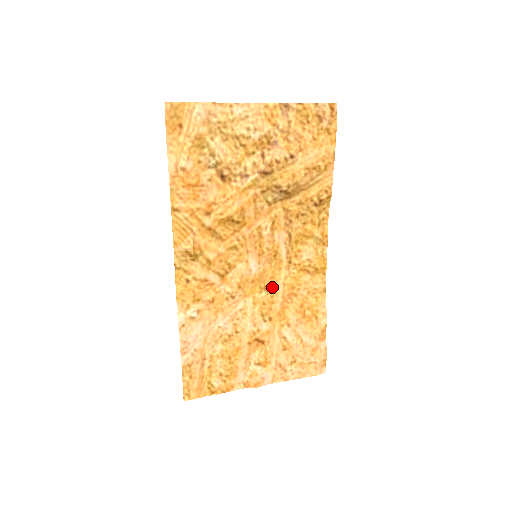
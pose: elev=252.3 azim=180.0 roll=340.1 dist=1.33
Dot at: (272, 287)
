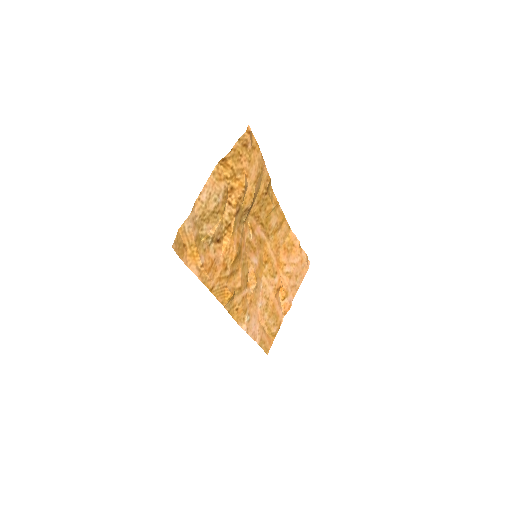
Dot at: (268, 258)
